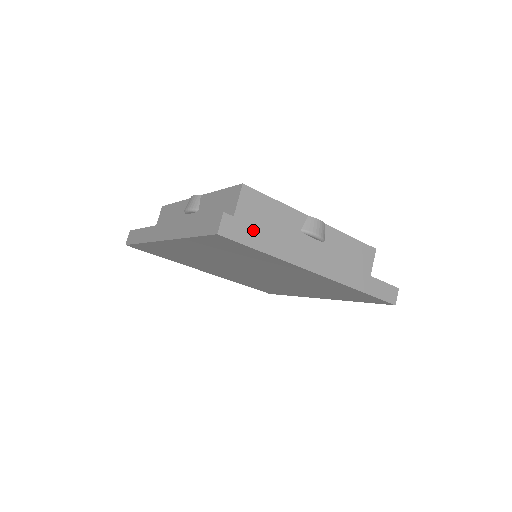
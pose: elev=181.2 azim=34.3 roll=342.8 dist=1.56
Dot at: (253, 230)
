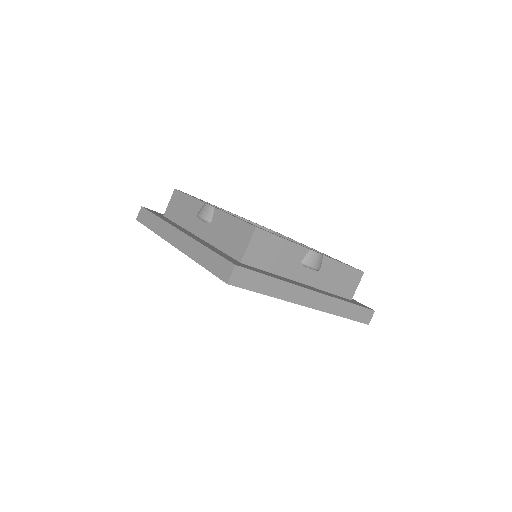
Dot at: (259, 277)
